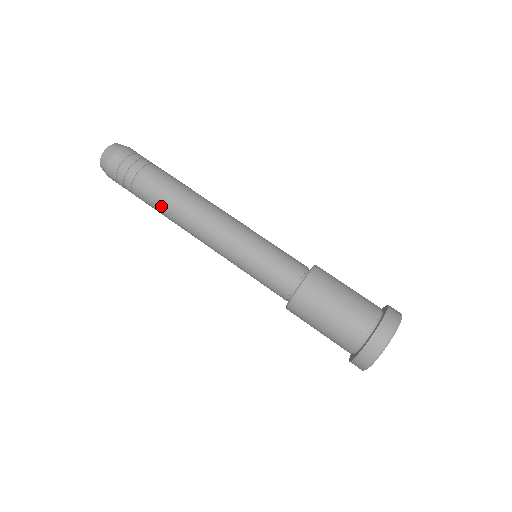
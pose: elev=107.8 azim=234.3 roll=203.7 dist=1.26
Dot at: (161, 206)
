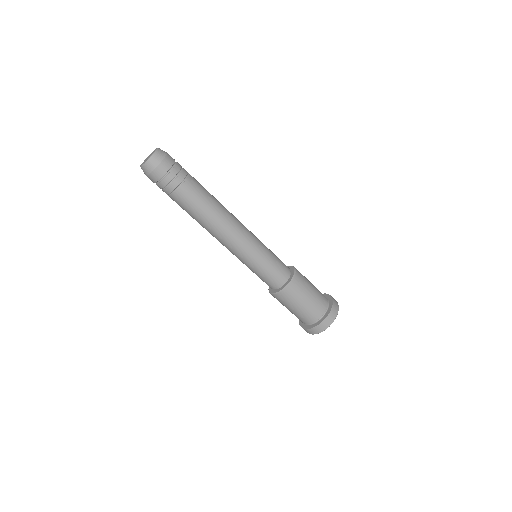
Dot at: occluded
